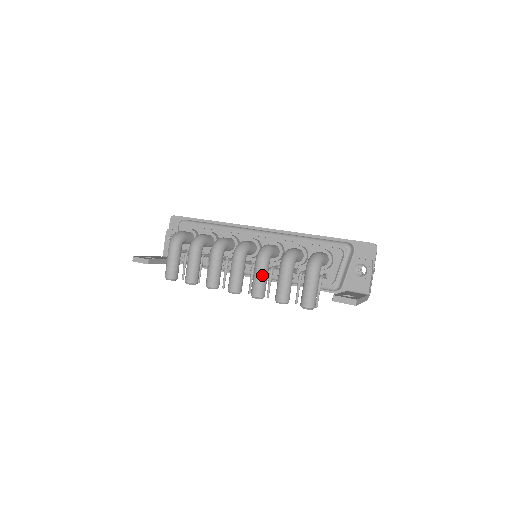
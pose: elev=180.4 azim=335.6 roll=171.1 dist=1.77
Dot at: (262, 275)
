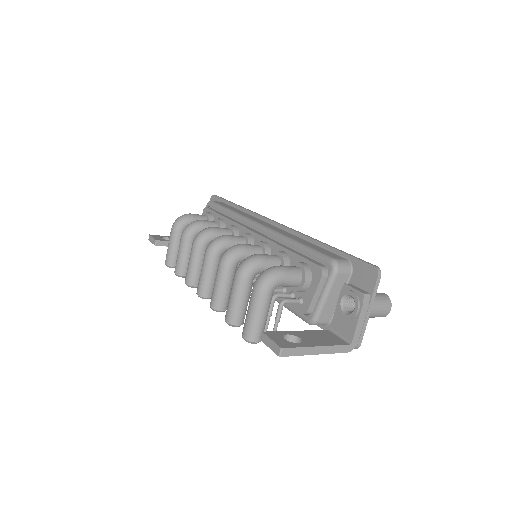
Dot at: (220, 282)
